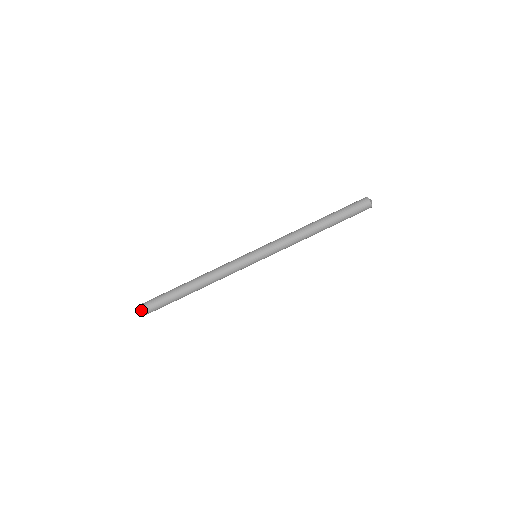
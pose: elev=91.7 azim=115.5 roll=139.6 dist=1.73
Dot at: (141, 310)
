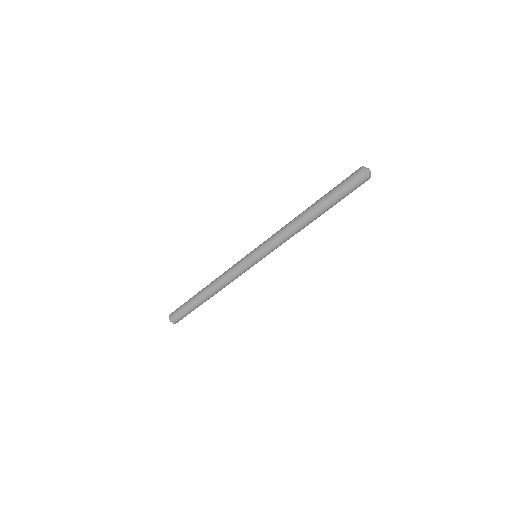
Dot at: occluded
